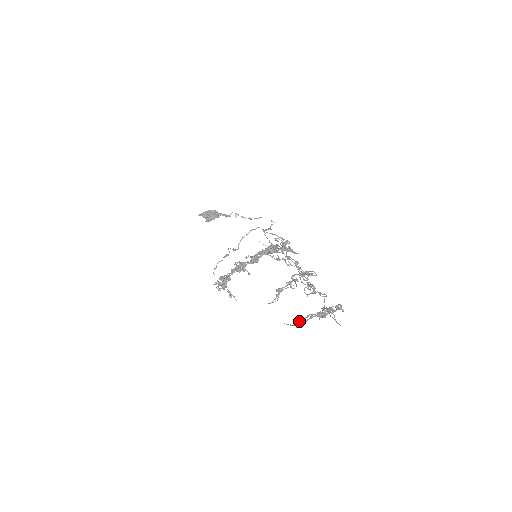
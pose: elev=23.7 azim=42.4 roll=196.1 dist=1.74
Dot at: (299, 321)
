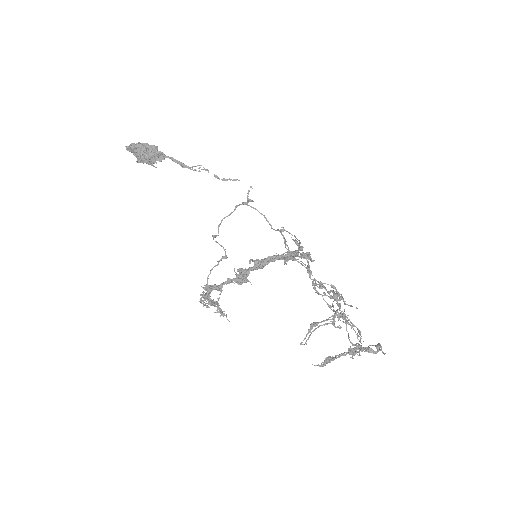
Dot at: (330, 361)
